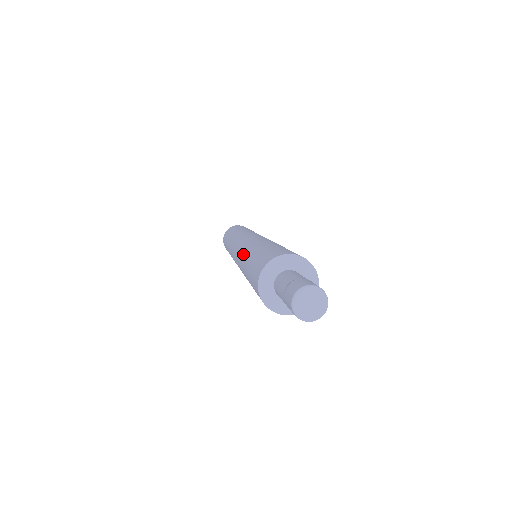
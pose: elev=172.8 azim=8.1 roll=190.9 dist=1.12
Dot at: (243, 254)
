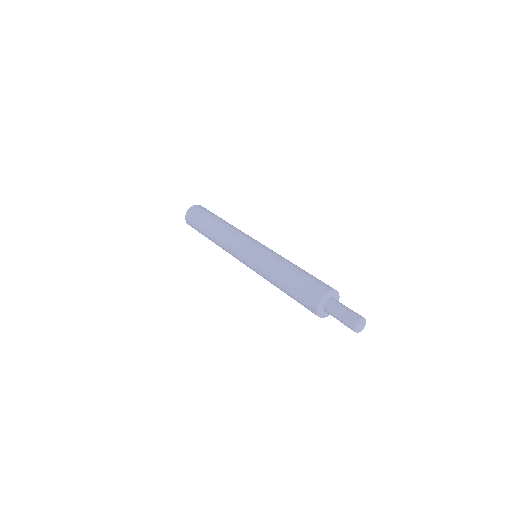
Dot at: (270, 267)
